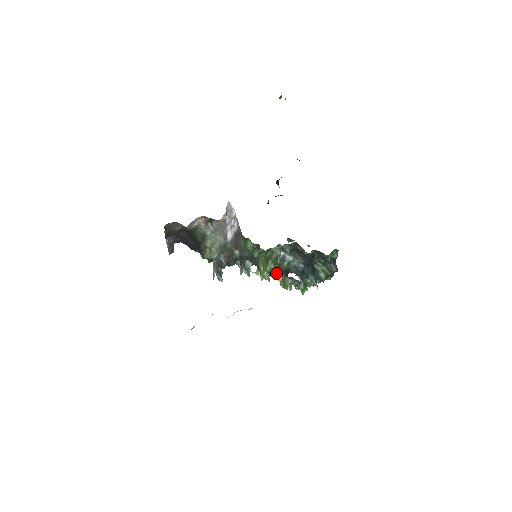
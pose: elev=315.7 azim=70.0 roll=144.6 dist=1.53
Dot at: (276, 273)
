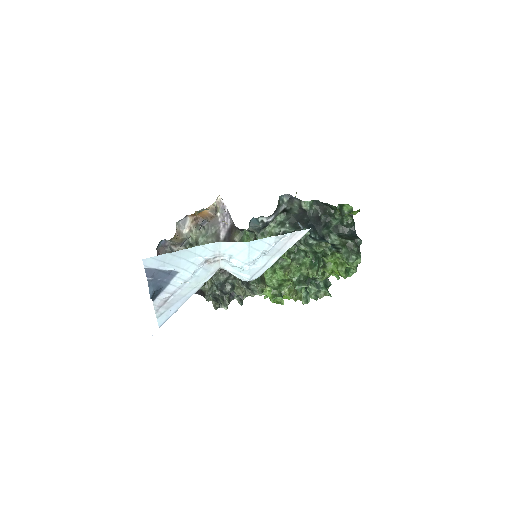
Dot at: (282, 268)
